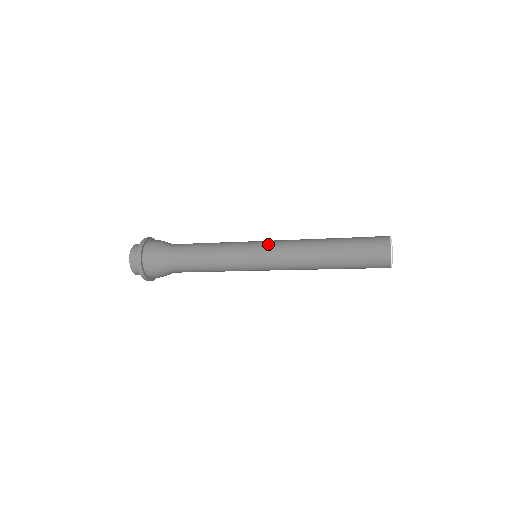
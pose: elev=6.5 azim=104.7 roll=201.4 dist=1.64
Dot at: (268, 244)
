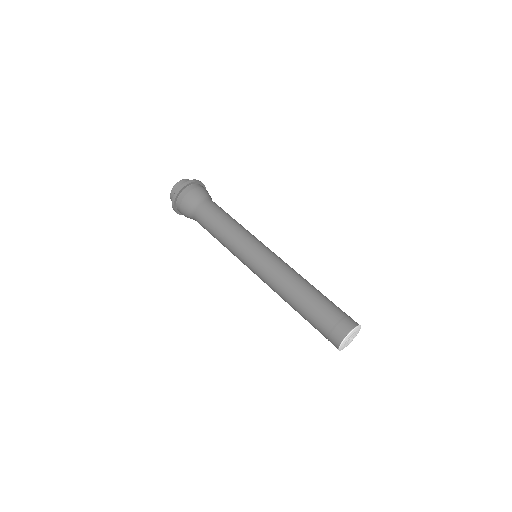
Dot at: (256, 267)
